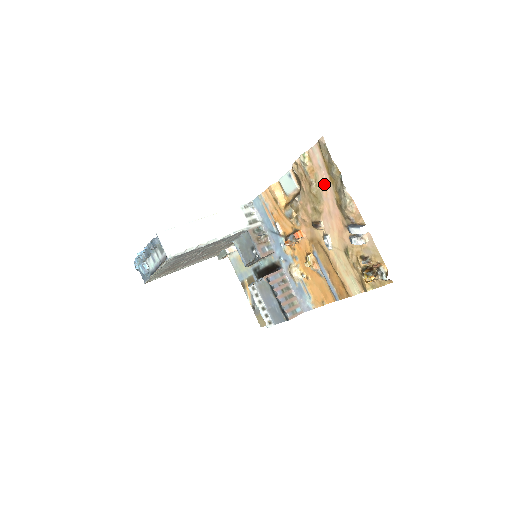
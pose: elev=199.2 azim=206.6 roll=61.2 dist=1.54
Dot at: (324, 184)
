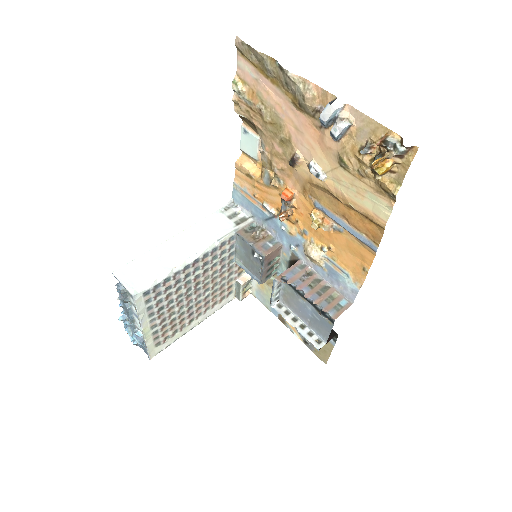
Dot at: (271, 97)
